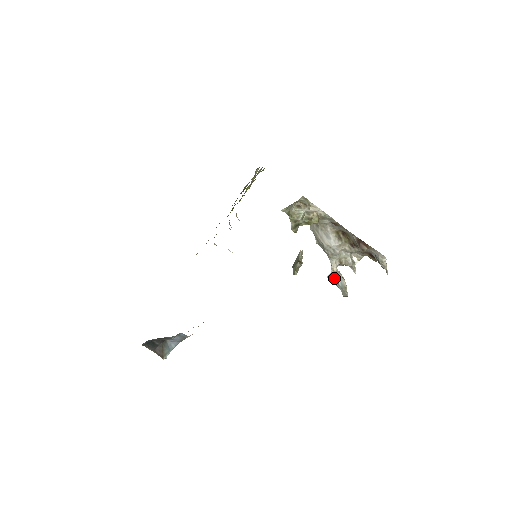
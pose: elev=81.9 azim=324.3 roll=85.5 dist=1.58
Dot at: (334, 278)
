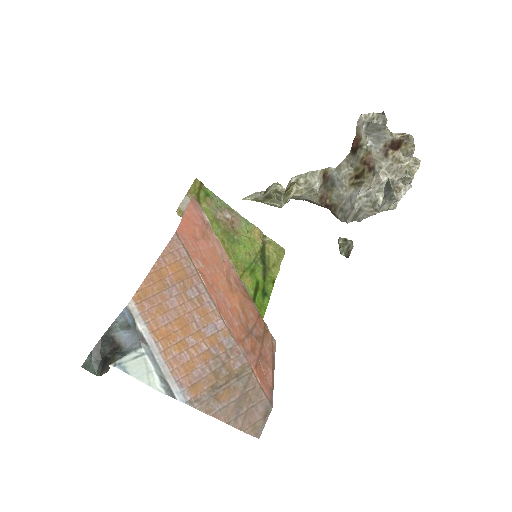
Dot at: (382, 202)
